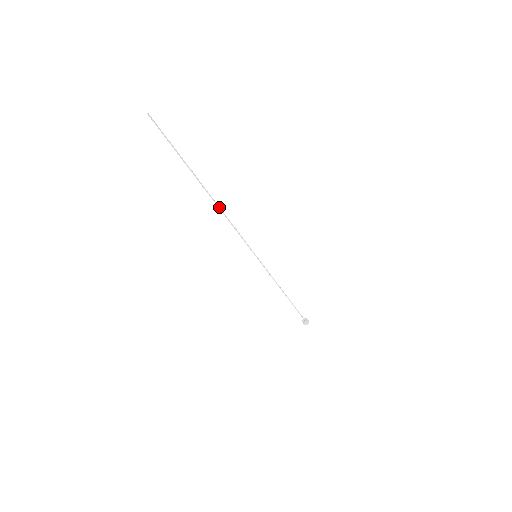
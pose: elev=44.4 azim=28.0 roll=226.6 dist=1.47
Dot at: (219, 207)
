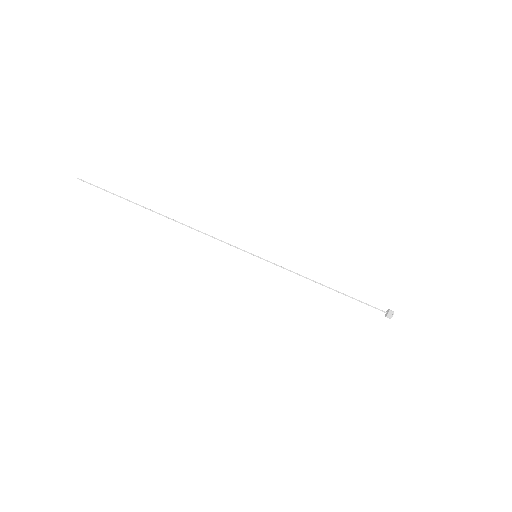
Dot at: (182, 224)
